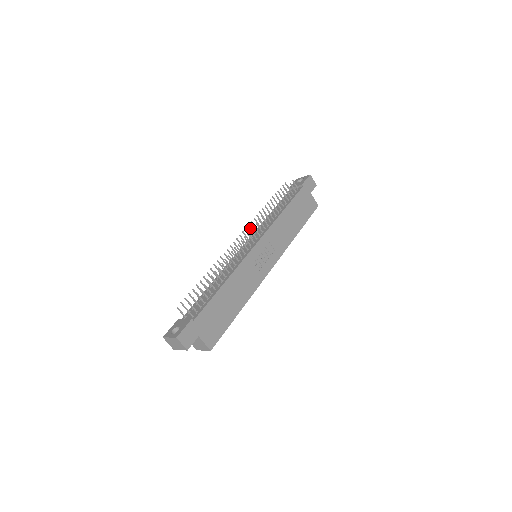
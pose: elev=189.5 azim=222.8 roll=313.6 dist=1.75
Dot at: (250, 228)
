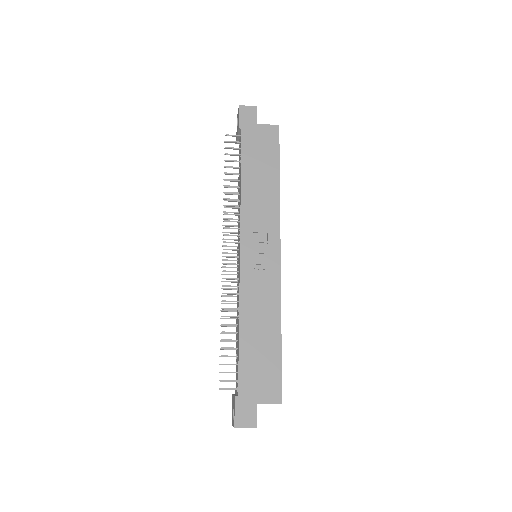
Dot at: occluded
